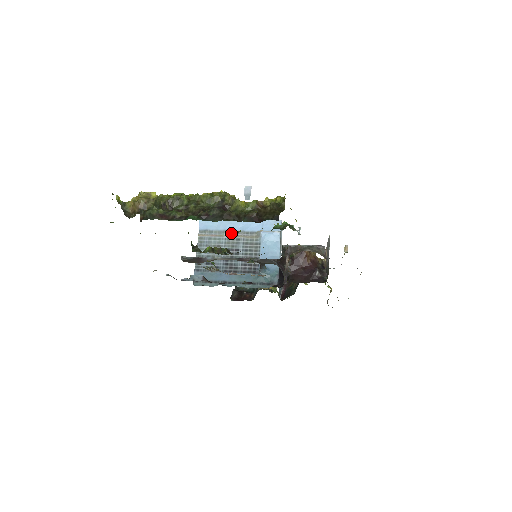
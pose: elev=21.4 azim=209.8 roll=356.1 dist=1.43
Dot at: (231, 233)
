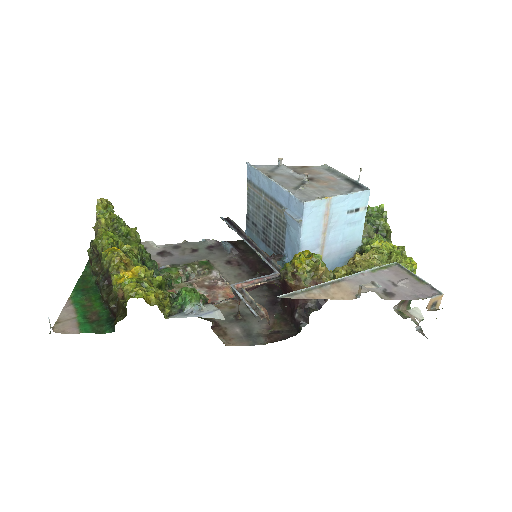
Dot at: (267, 196)
